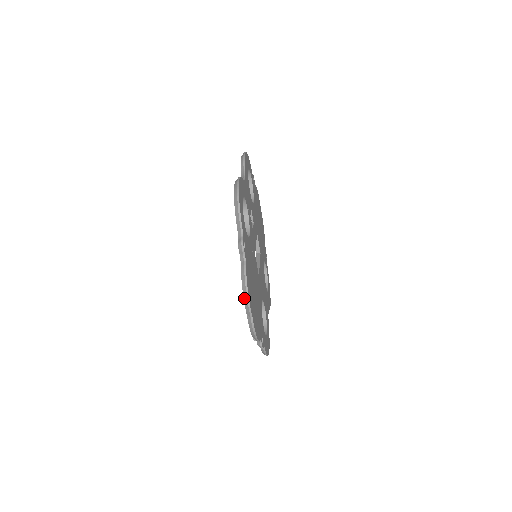
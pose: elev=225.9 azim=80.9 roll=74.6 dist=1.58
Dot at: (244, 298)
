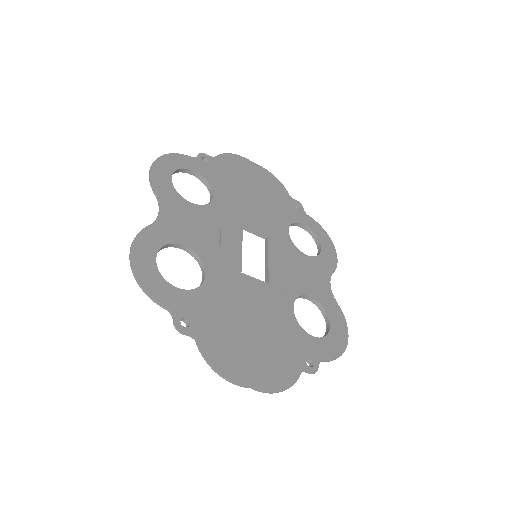
Dot at: (225, 379)
